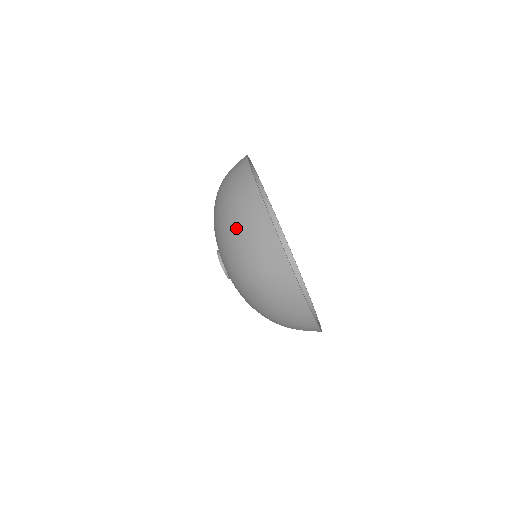
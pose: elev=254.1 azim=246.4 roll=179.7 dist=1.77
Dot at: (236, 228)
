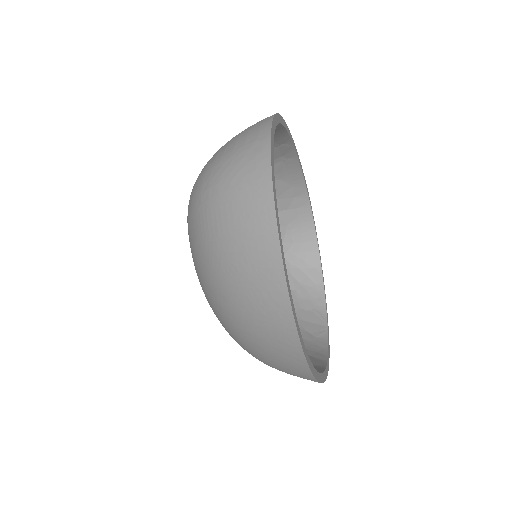
Dot at: (244, 338)
